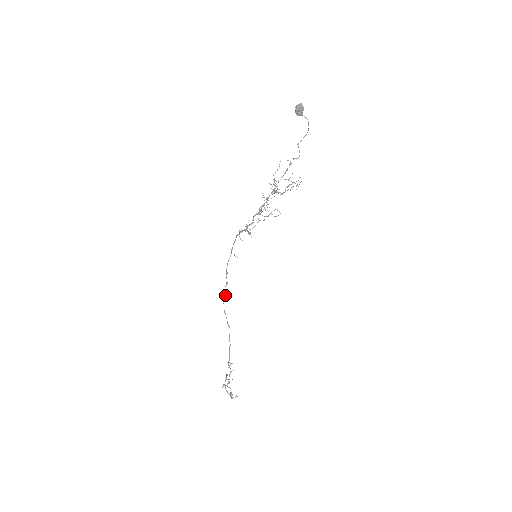
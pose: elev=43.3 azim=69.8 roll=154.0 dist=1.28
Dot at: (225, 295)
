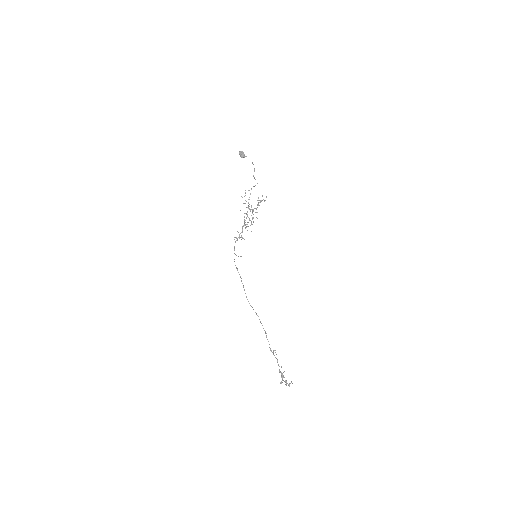
Dot at: (244, 289)
